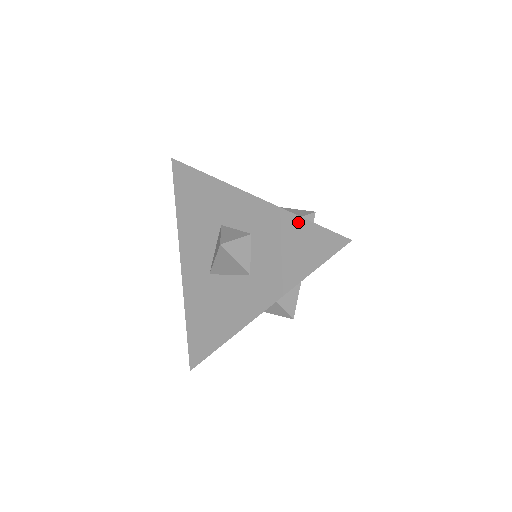
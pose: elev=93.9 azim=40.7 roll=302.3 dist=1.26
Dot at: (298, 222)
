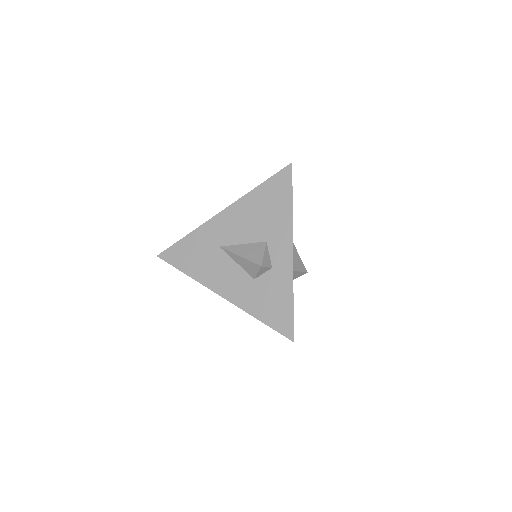
Dot at: (261, 319)
